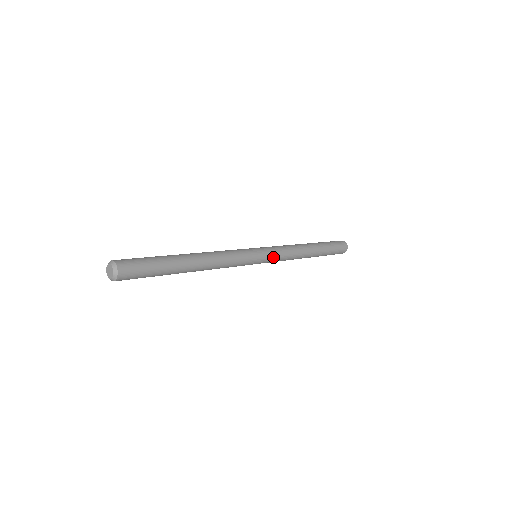
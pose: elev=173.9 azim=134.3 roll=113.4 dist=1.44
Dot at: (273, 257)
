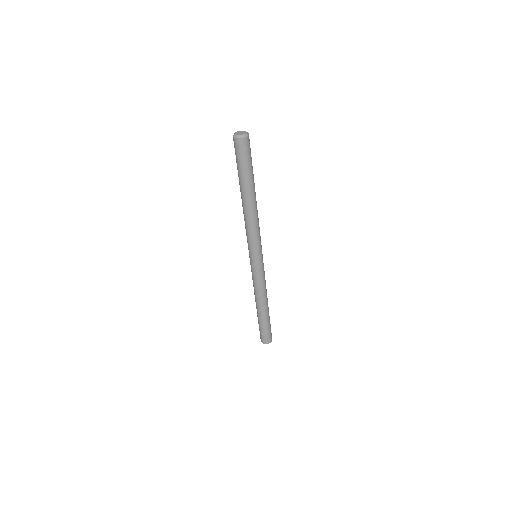
Dot at: occluded
